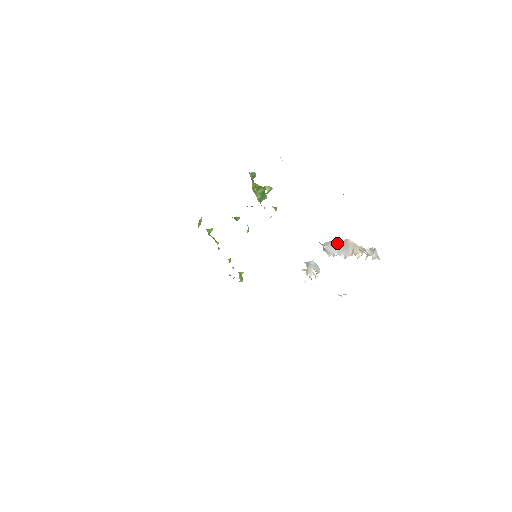
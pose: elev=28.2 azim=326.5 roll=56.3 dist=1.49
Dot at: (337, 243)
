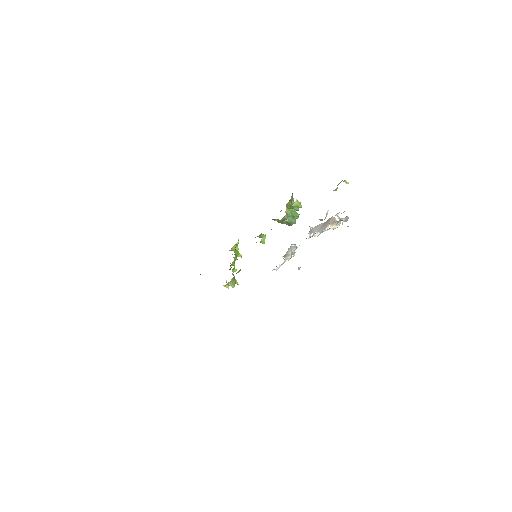
Dot at: (322, 223)
